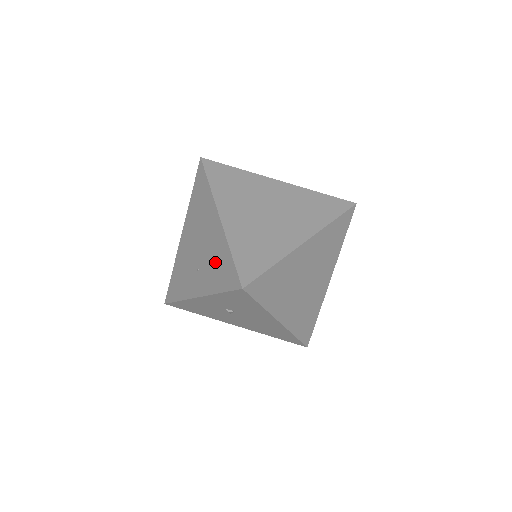
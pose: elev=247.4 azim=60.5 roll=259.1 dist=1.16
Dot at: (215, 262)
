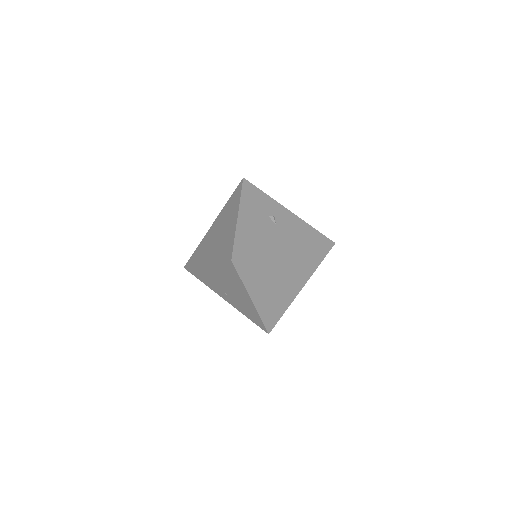
Dot at: (245, 309)
